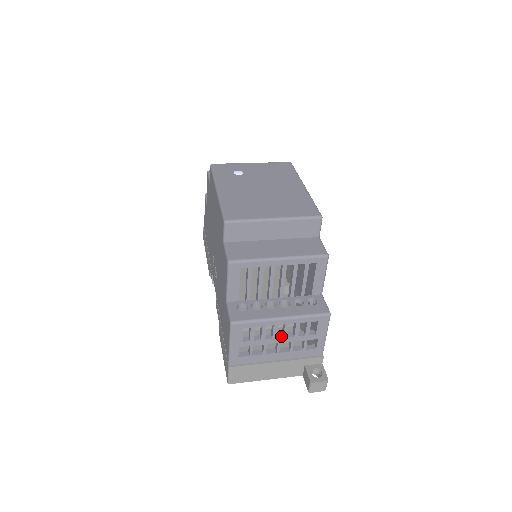
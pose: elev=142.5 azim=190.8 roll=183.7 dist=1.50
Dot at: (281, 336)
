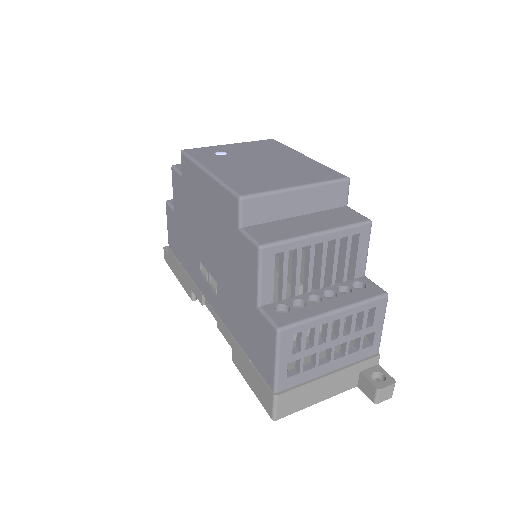
Dot at: (334, 337)
